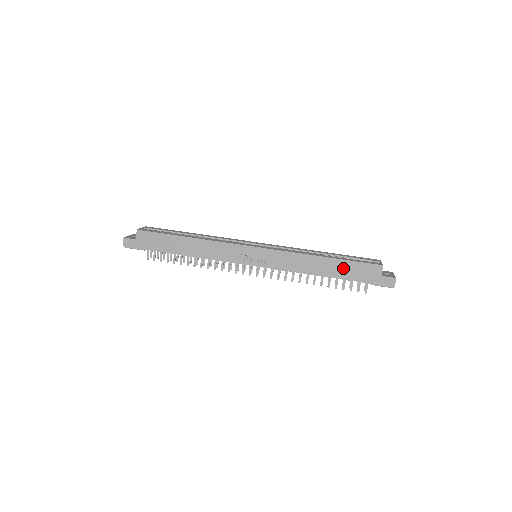
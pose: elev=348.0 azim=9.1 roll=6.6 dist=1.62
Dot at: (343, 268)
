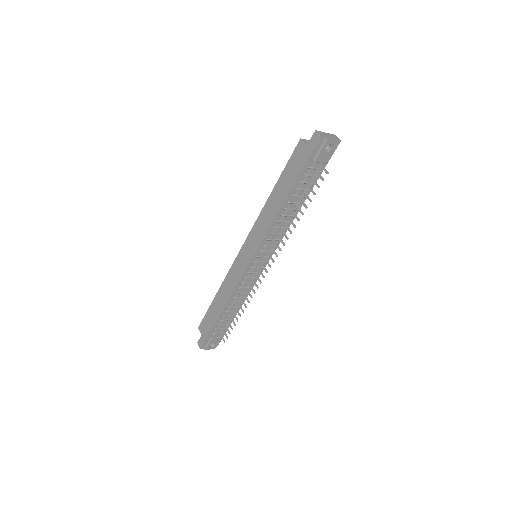
Dot at: (285, 181)
